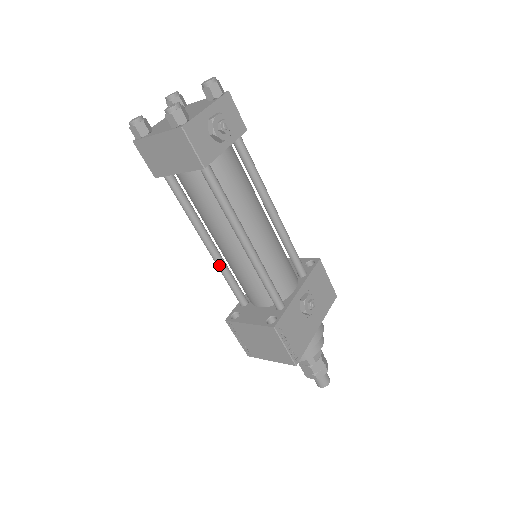
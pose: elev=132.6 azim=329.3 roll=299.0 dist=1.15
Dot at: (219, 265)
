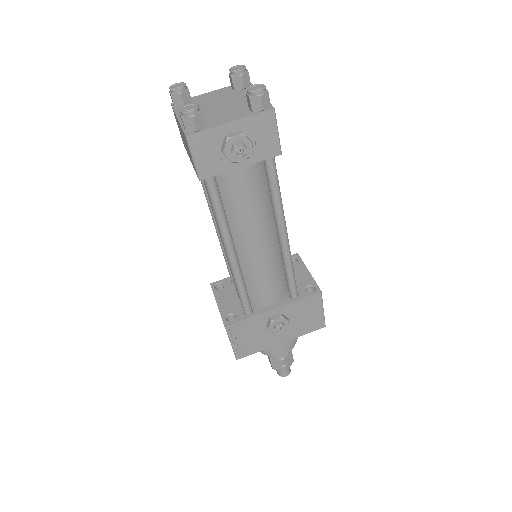
Dot at: (220, 243)
